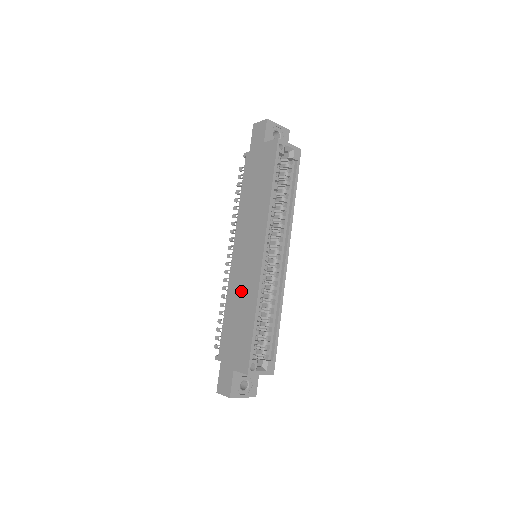
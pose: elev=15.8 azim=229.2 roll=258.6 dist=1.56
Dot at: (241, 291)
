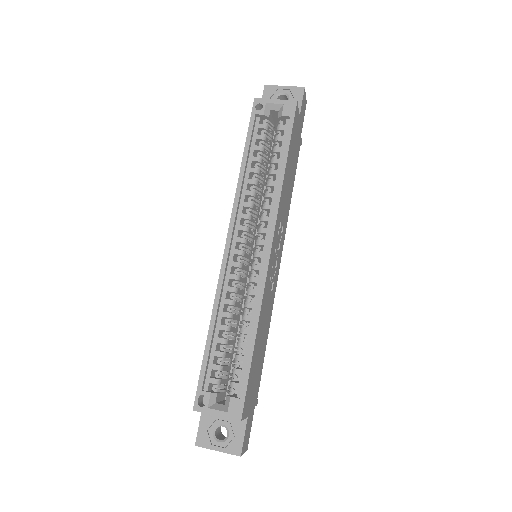
Dot at: occluded
